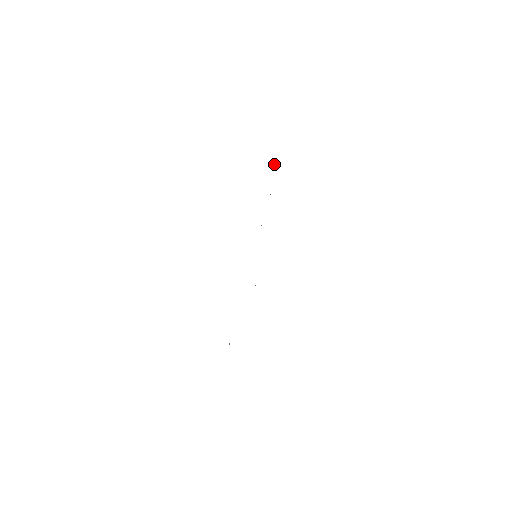
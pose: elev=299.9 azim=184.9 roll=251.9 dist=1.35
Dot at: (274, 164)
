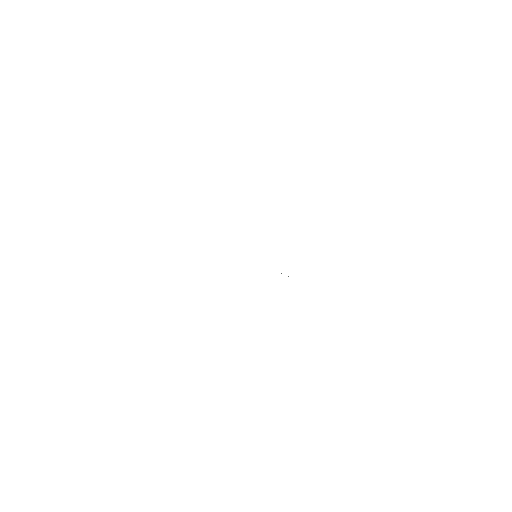
Dot at: occluded
